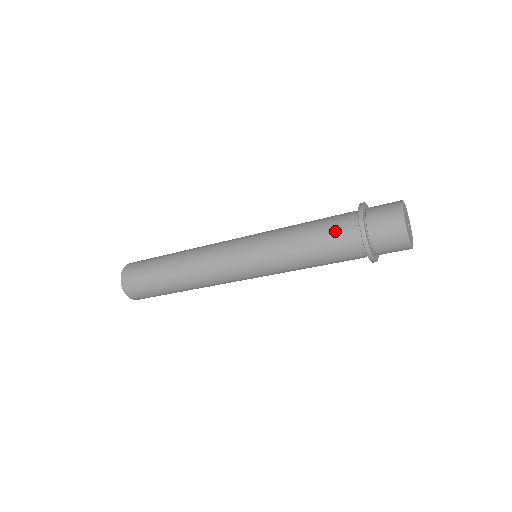
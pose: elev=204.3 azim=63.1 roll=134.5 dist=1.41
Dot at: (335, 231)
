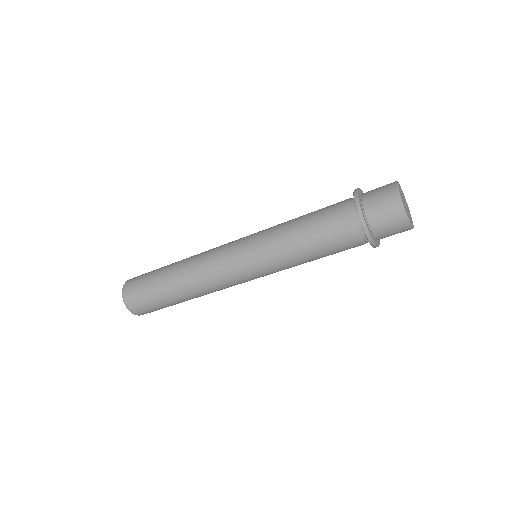
Dot at: (331, 211)
